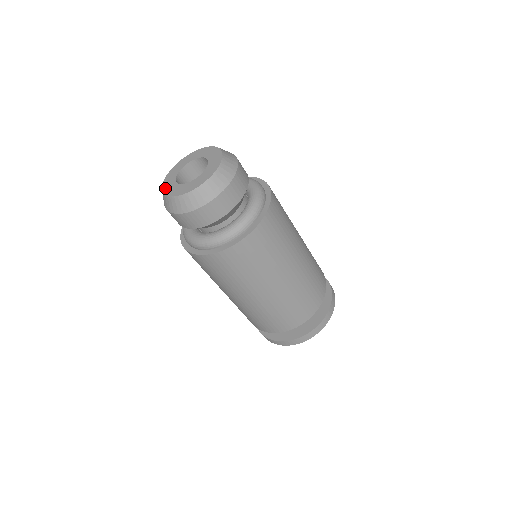
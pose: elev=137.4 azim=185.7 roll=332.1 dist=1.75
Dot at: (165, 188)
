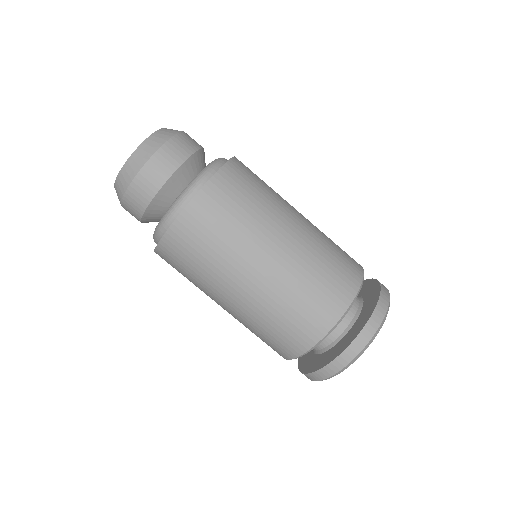
Dot at: occluded
